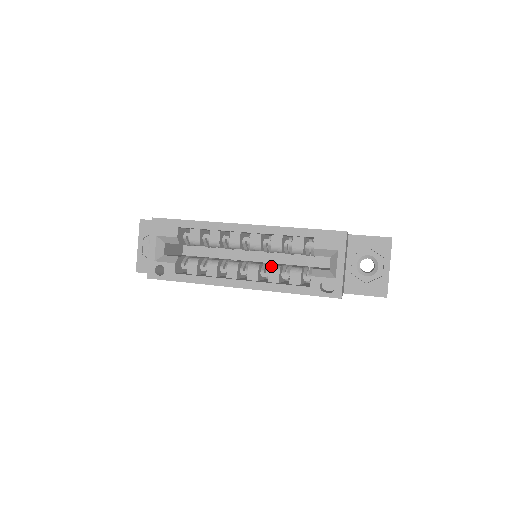
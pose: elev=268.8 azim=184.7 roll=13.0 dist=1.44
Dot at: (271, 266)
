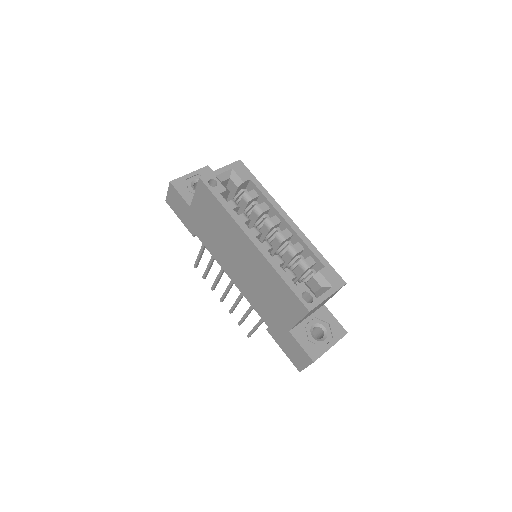
Dot at: occluded
